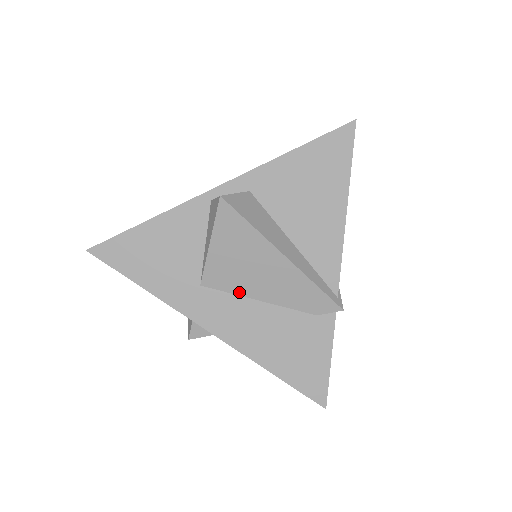
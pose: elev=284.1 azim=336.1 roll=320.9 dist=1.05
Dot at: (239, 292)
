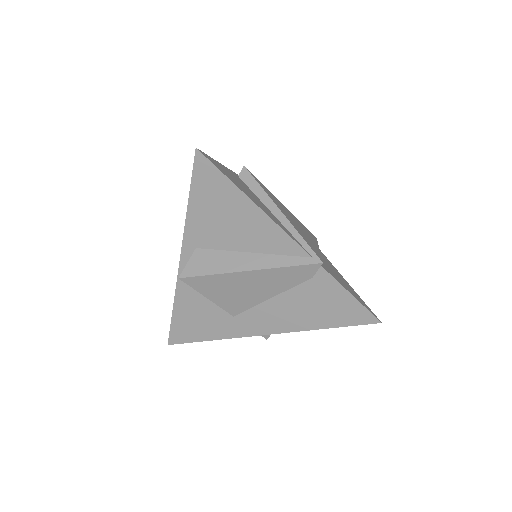
Dot at: (255, 303)
